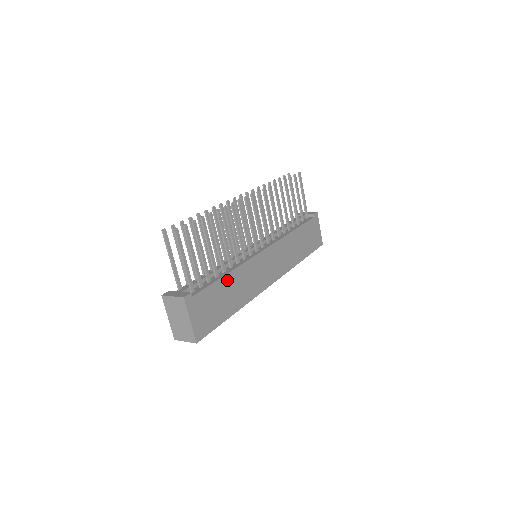
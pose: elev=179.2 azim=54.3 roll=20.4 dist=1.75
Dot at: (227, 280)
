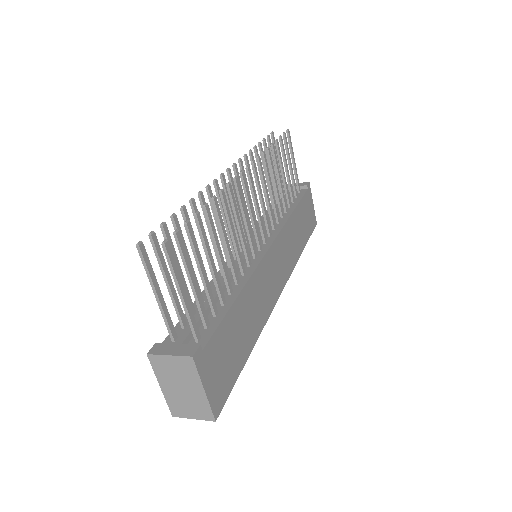
Dot at: (238, 306)
